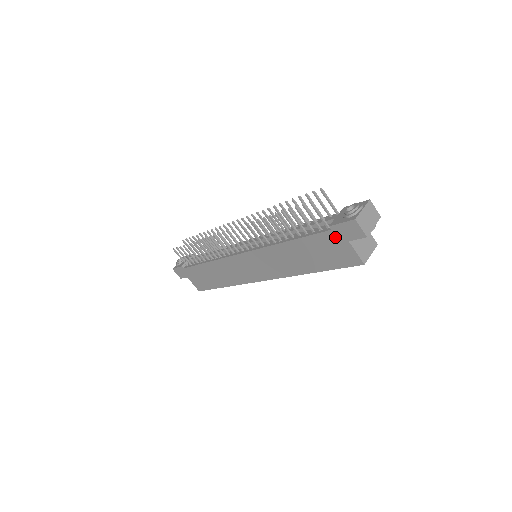
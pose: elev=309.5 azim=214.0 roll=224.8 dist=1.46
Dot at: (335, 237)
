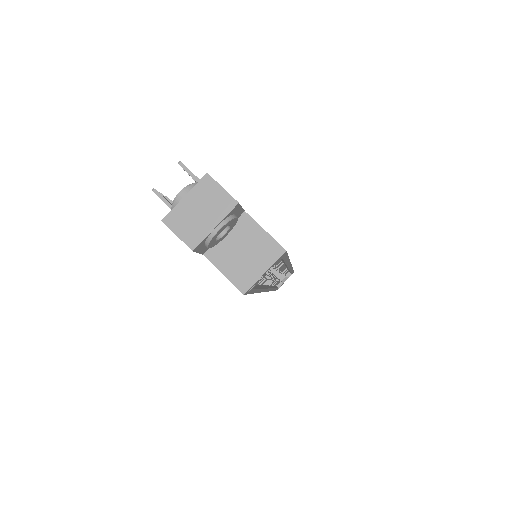
Dot at: occluded
